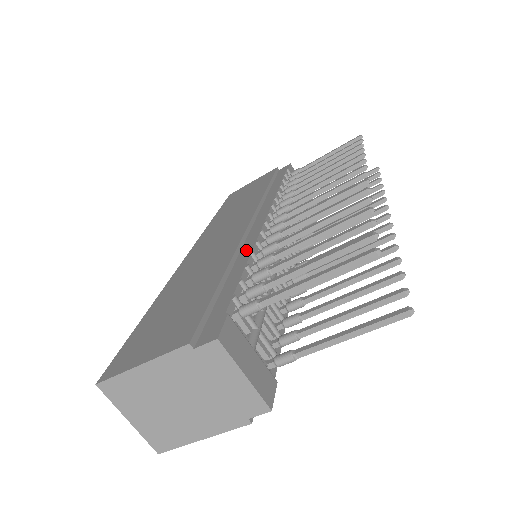
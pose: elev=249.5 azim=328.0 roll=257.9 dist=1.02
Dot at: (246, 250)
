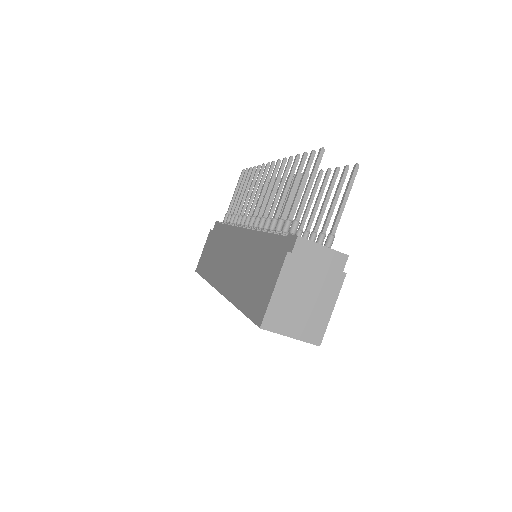
Dot at: (256, 236)
